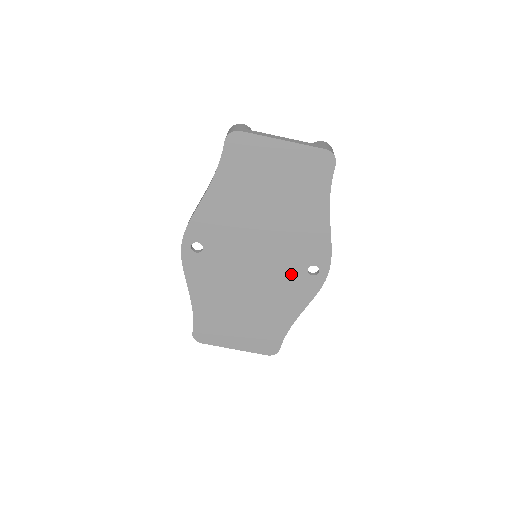
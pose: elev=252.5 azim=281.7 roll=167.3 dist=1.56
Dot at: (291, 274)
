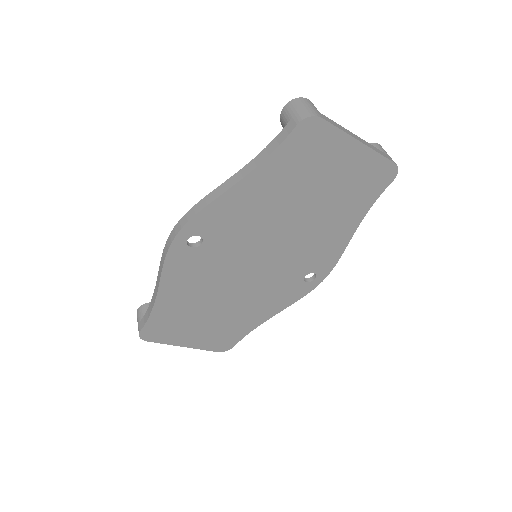
Dot at: (286, 279)
